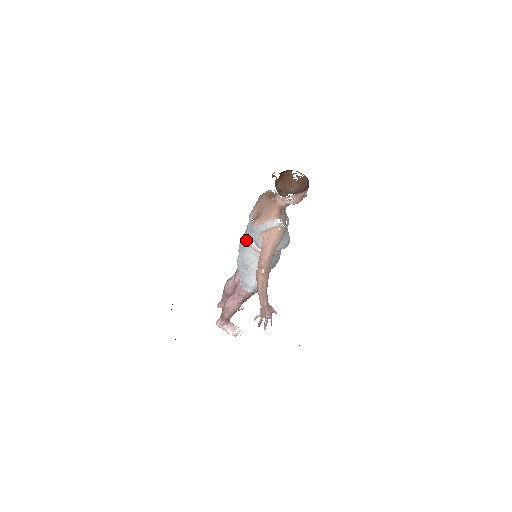
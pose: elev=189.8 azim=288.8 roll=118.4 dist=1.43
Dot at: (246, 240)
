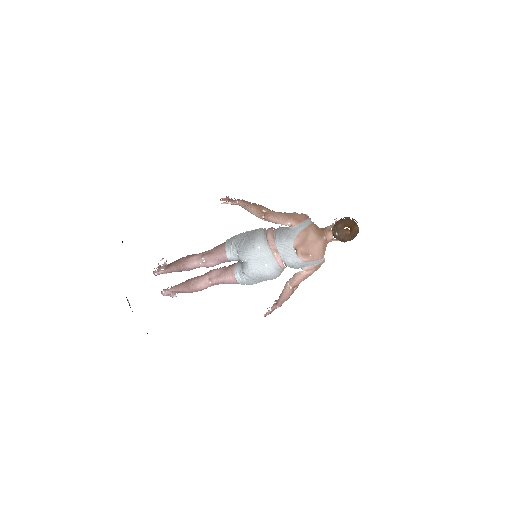
Dot at: (272, 258)
